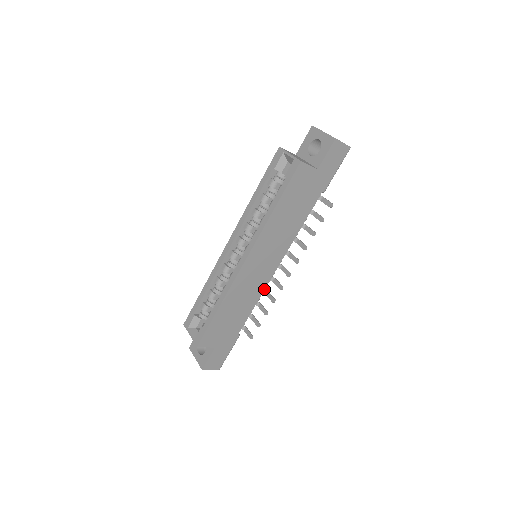
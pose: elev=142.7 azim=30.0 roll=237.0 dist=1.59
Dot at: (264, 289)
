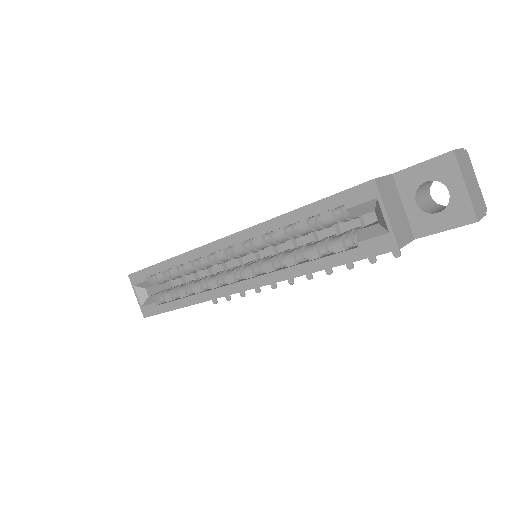
Dot at: occluded
